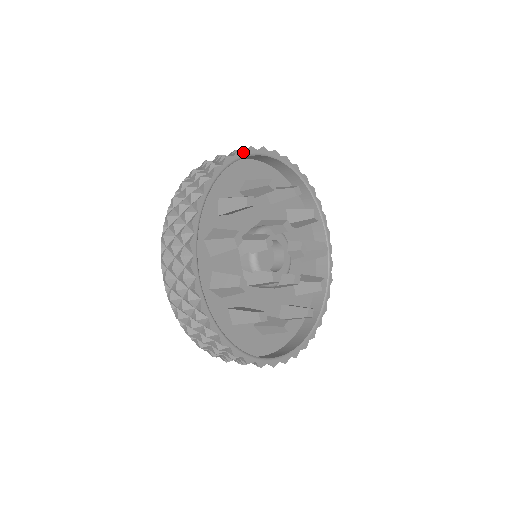
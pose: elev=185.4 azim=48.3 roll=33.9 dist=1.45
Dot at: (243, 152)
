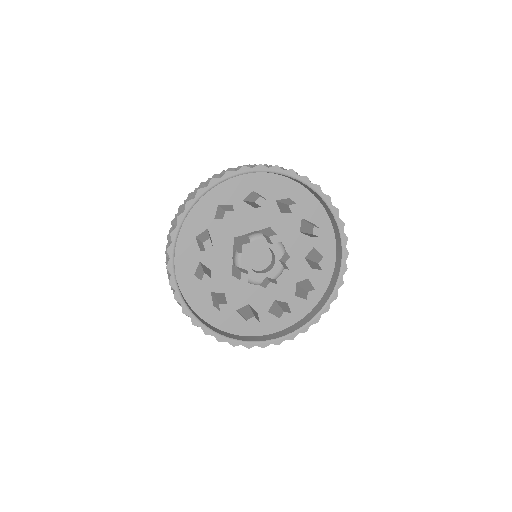
Dot at: (171, 245)
